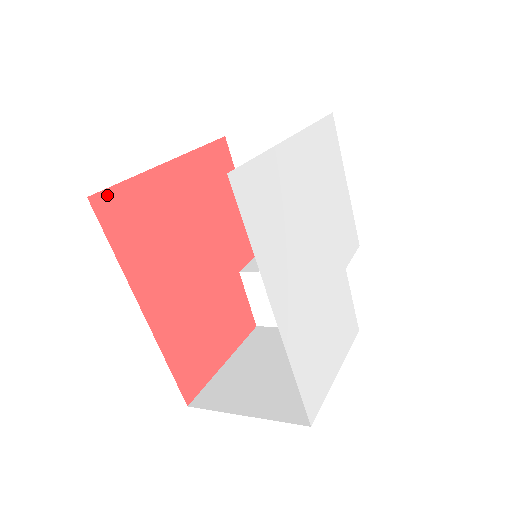
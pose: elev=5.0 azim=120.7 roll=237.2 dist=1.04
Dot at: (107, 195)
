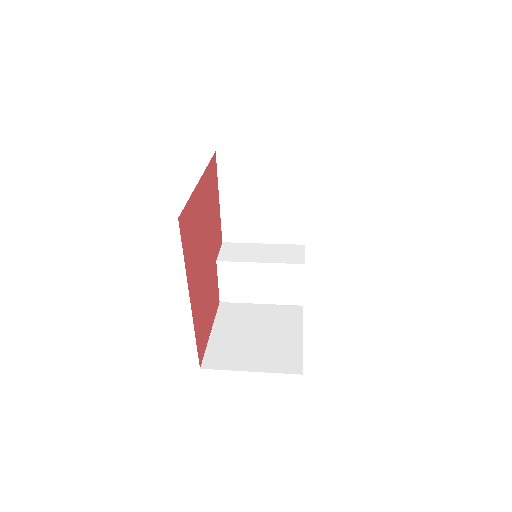
Dot at: (183, 214)
